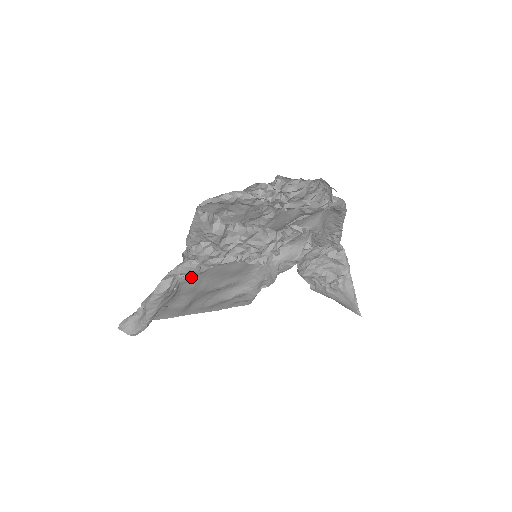
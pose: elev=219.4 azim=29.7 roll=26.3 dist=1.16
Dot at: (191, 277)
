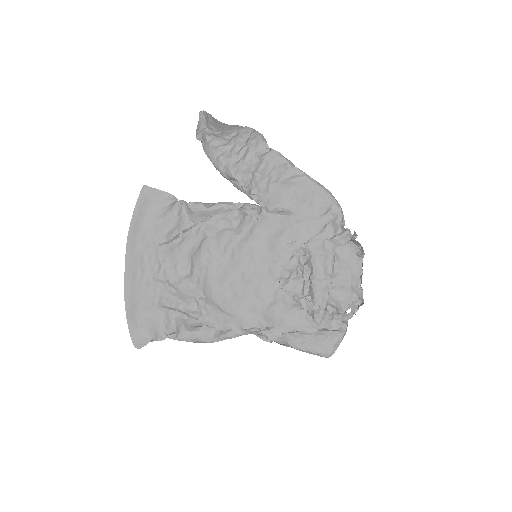
Dot at: (218, 308)
